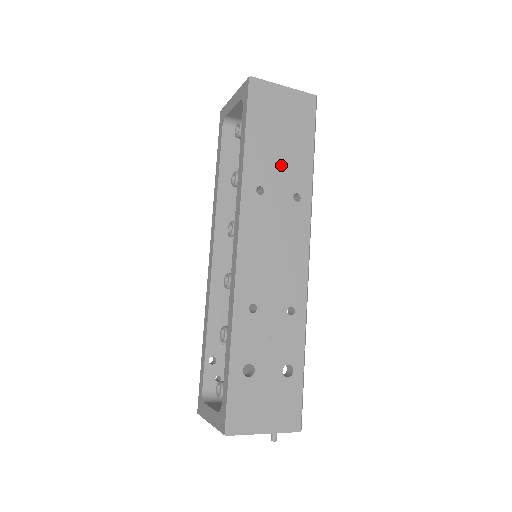
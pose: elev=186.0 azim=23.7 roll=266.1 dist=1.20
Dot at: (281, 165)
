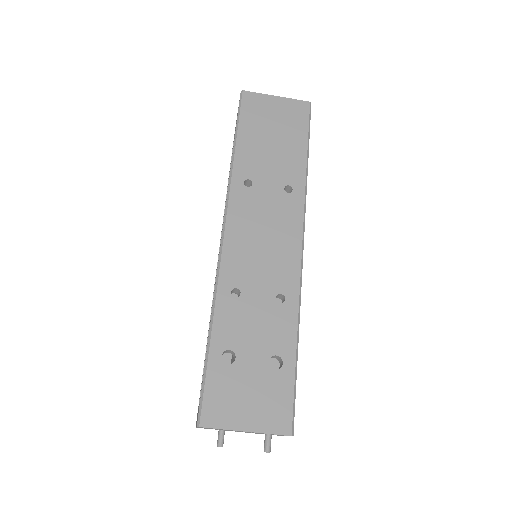
Dot at: (271, 161)
